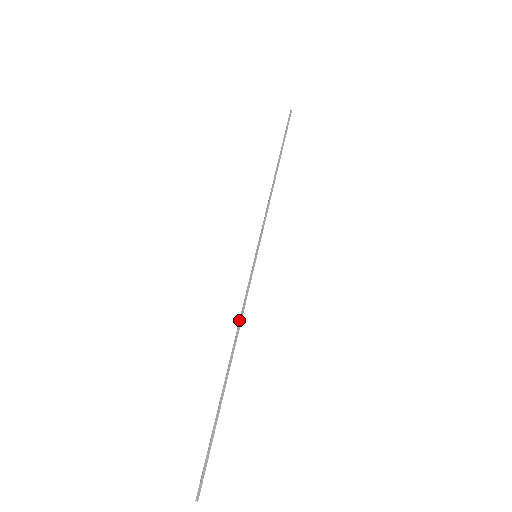
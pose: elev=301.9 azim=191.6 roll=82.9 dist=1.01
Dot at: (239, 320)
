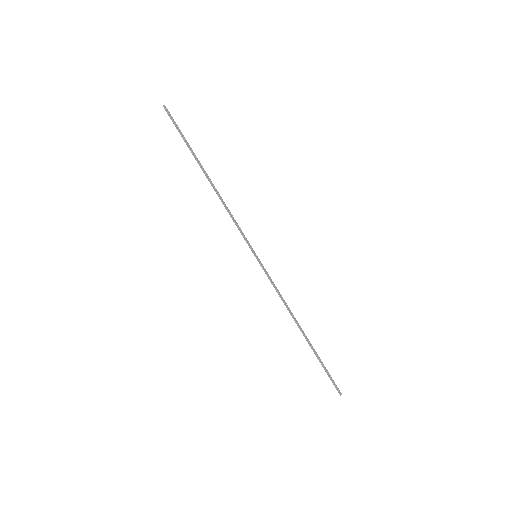
Dot at: occluded
